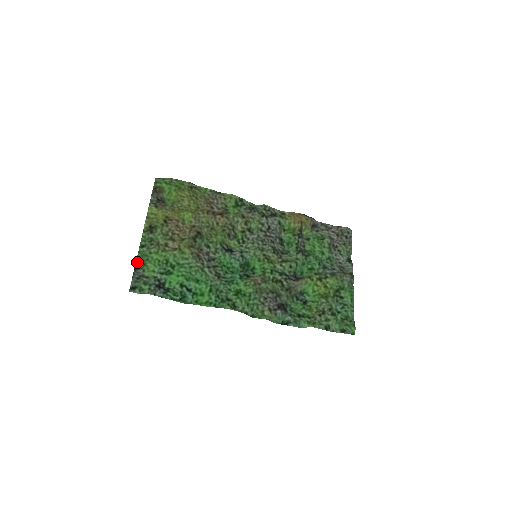
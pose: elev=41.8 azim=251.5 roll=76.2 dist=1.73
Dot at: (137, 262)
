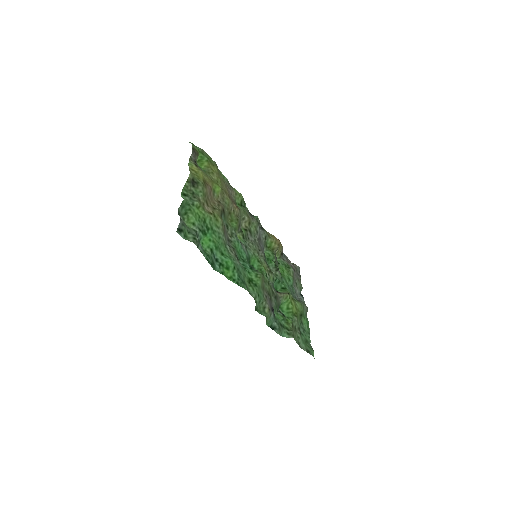
Dot at: (180, 207)
